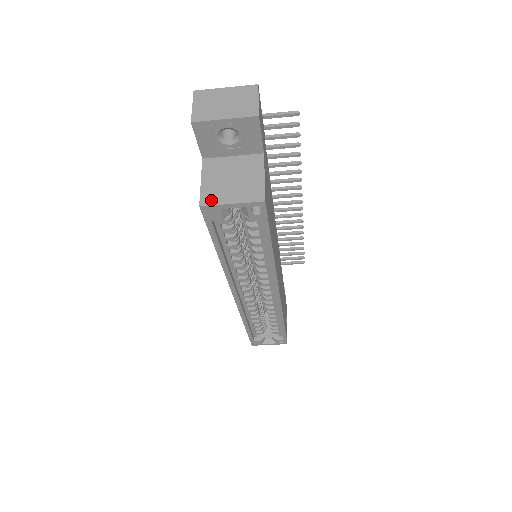
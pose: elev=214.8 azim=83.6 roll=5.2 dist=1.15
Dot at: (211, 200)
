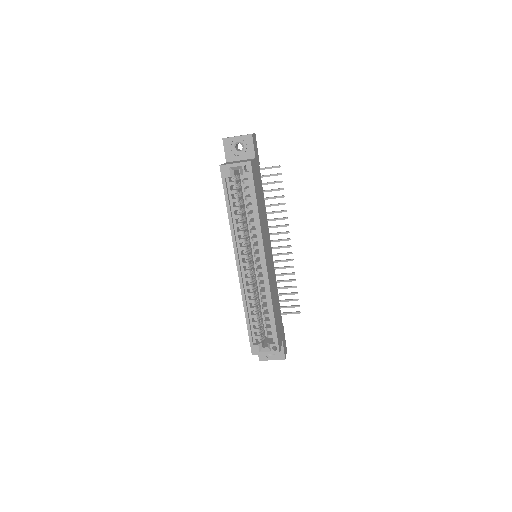
Dot at: (226, 164)
